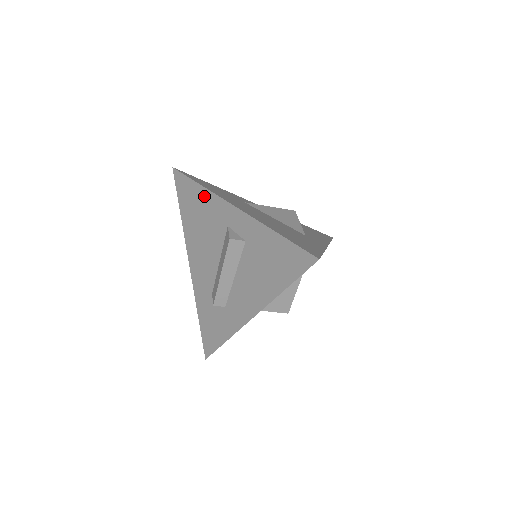
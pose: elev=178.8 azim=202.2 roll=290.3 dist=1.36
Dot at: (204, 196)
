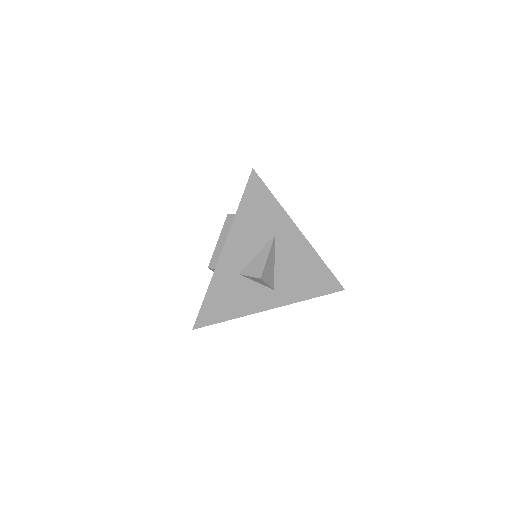
Dot at: occluded
